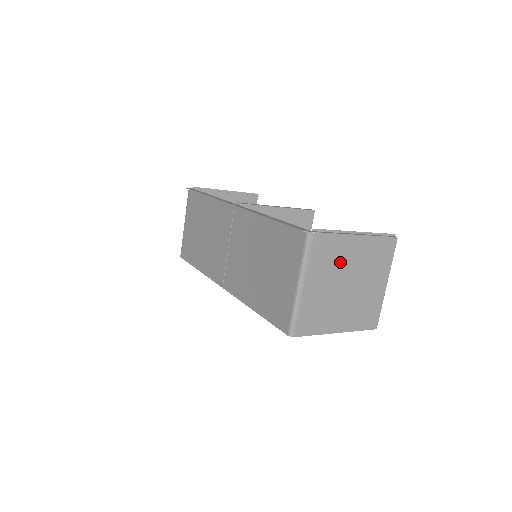
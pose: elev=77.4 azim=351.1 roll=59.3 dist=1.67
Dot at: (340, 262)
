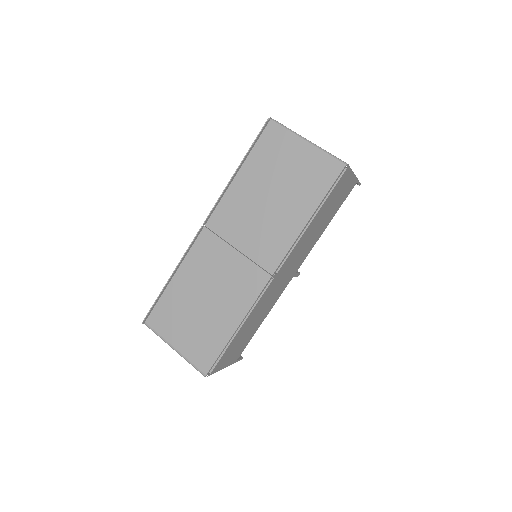
Dot at: occluded
